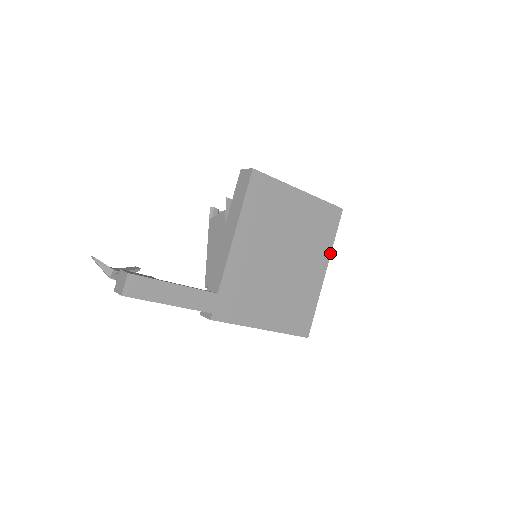
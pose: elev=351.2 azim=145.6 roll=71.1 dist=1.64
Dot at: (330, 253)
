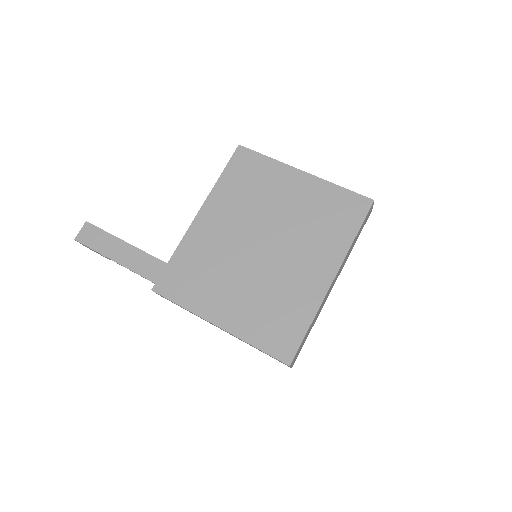
Dot at: (345, 254)
